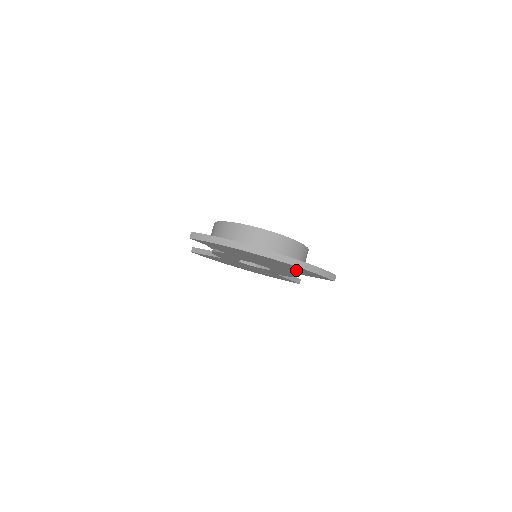
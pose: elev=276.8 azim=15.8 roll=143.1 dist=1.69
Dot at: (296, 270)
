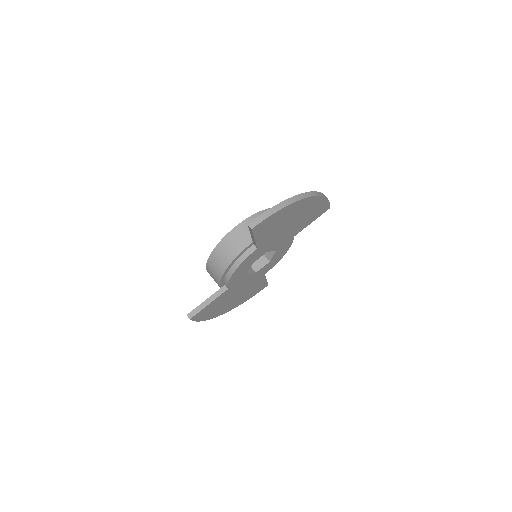
Dot at: (311, 215)
